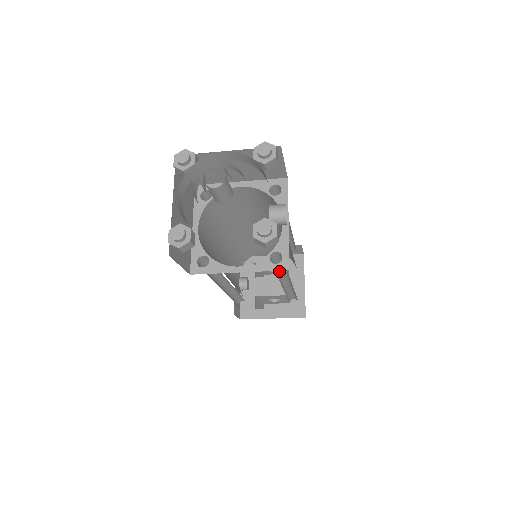
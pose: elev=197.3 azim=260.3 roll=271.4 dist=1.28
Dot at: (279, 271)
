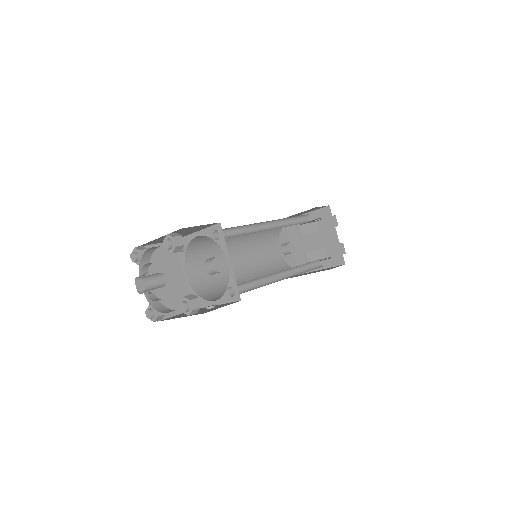
Dot at: (261, 278)
